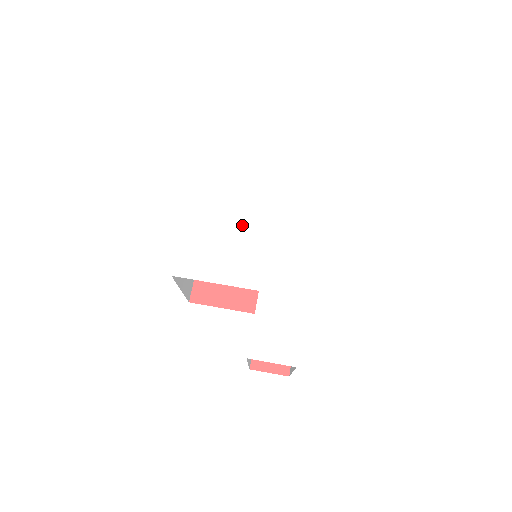
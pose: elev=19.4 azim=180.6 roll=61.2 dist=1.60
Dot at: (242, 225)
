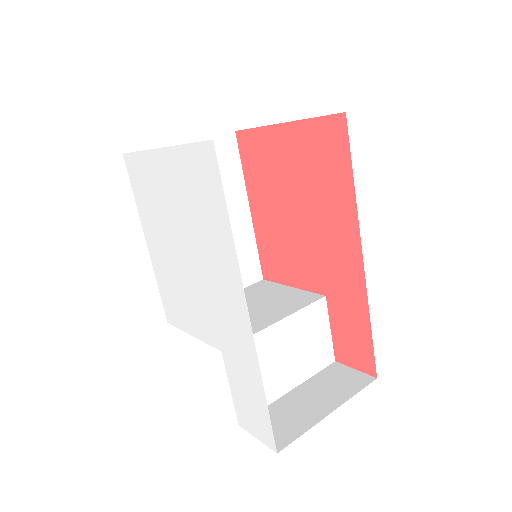
Dot at: (182, 263)
